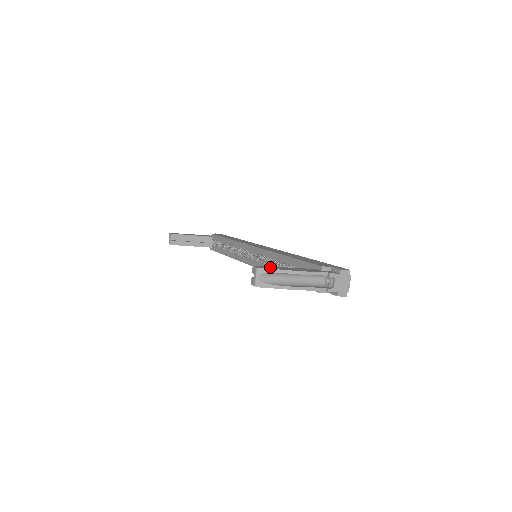
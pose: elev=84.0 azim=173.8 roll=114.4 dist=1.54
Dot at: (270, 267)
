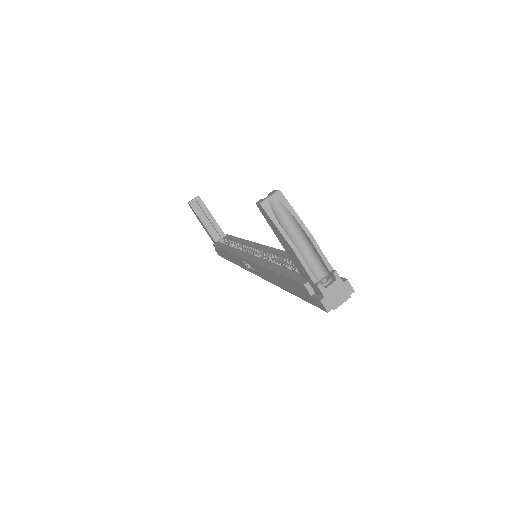
Dot at: occluded
